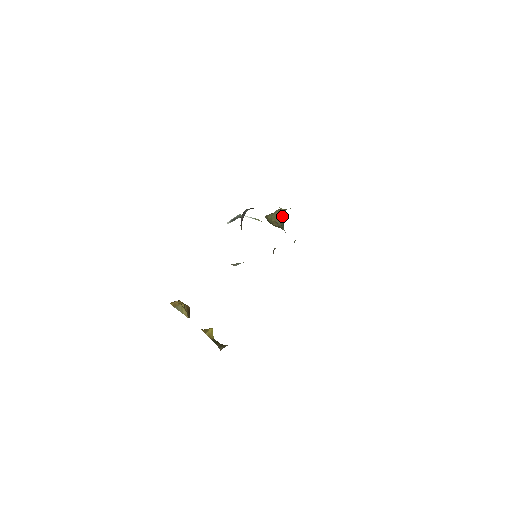
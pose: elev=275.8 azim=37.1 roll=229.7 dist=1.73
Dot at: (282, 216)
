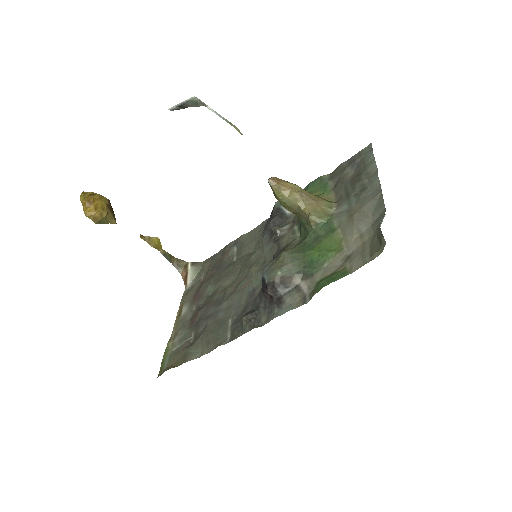
Dot at: (307, 222)
